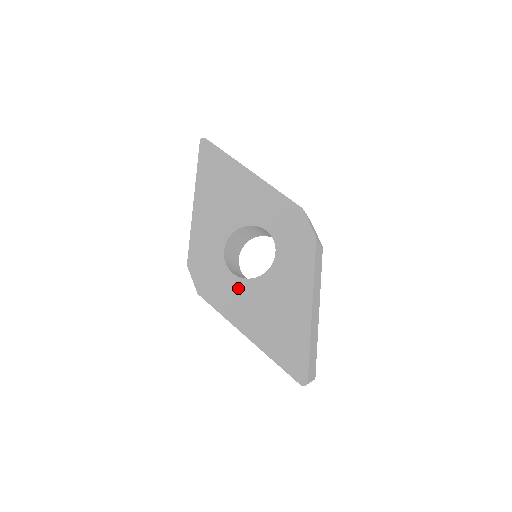
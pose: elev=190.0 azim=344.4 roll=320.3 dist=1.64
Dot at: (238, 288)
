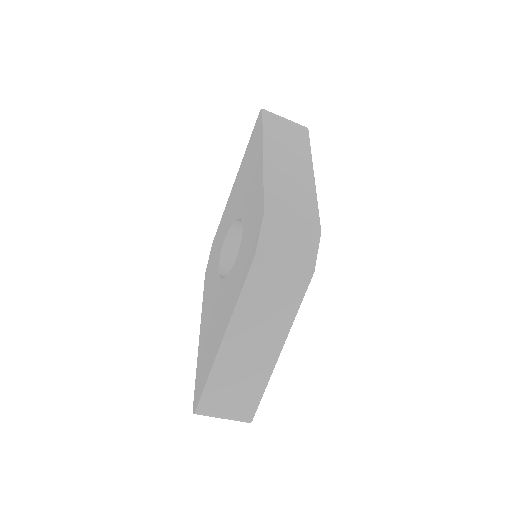
Dot at: (214, 283)
